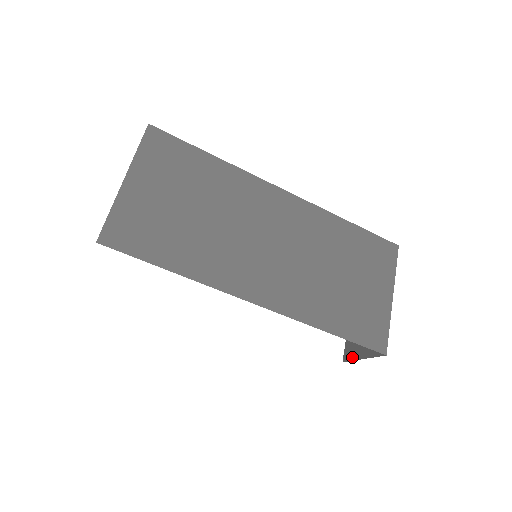
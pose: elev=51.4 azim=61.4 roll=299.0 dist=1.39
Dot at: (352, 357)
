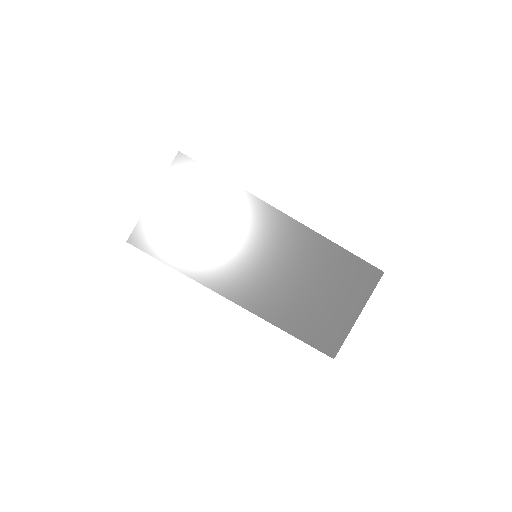
Dot at: occluded
